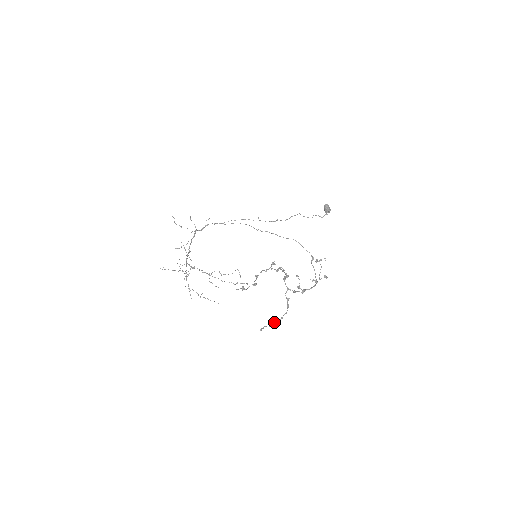
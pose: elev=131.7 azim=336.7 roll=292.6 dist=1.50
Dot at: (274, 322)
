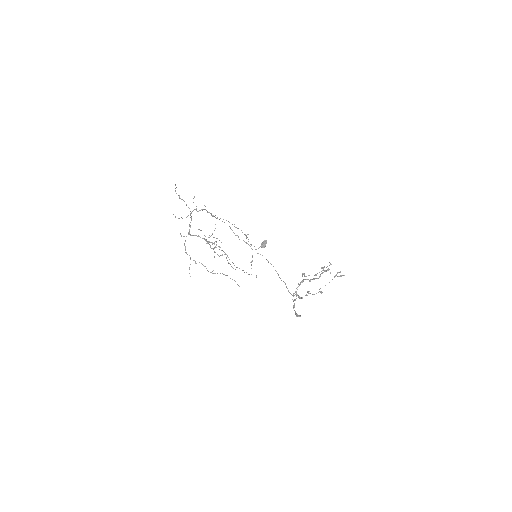
Dot at: occluded
